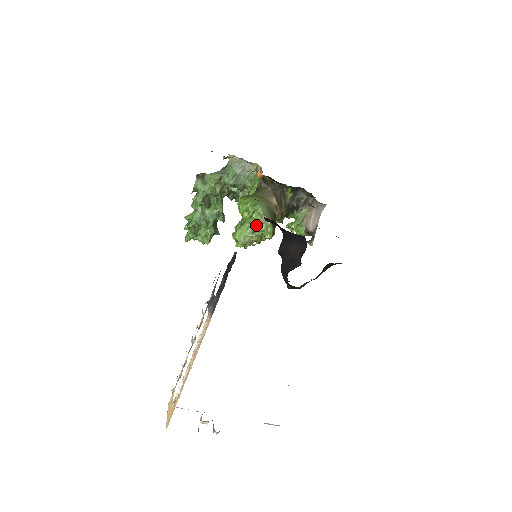
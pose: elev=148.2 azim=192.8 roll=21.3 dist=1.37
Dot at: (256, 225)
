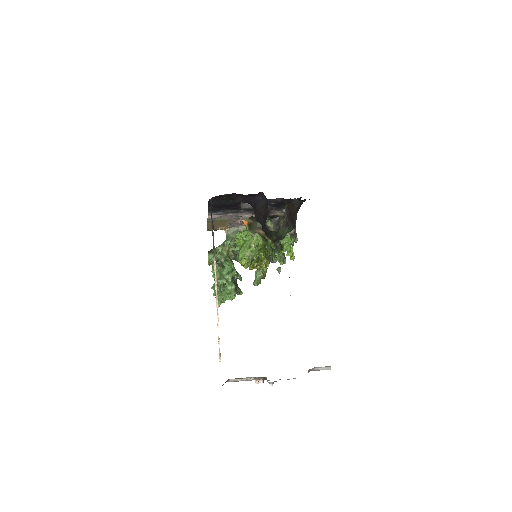
Dot at: (250, 242)
